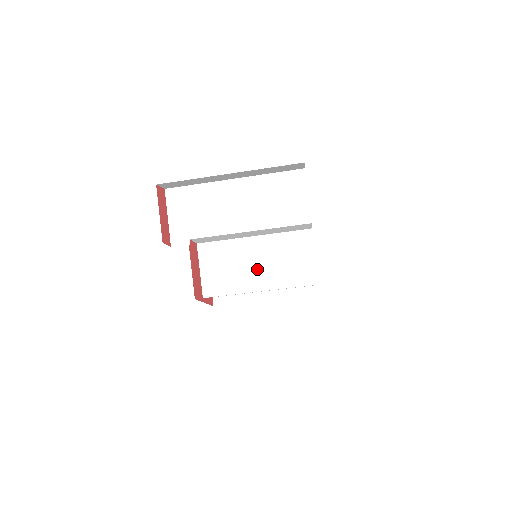
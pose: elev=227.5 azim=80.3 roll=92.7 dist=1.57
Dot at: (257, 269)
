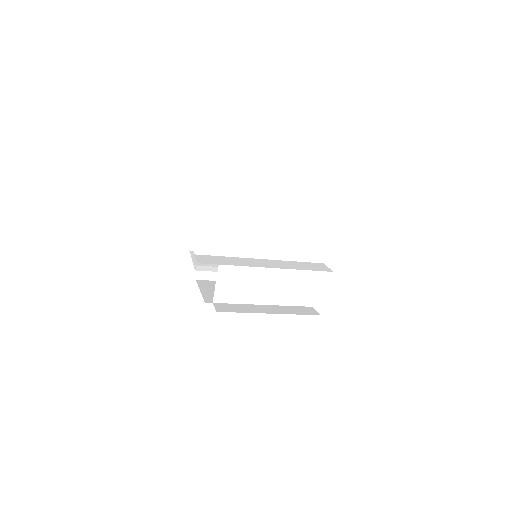
Dot at: (267, 287)
